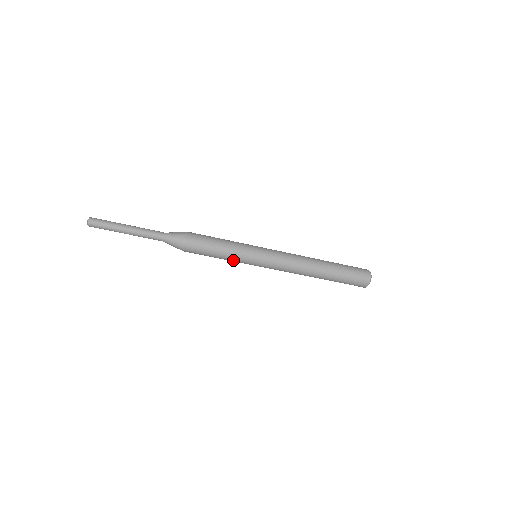
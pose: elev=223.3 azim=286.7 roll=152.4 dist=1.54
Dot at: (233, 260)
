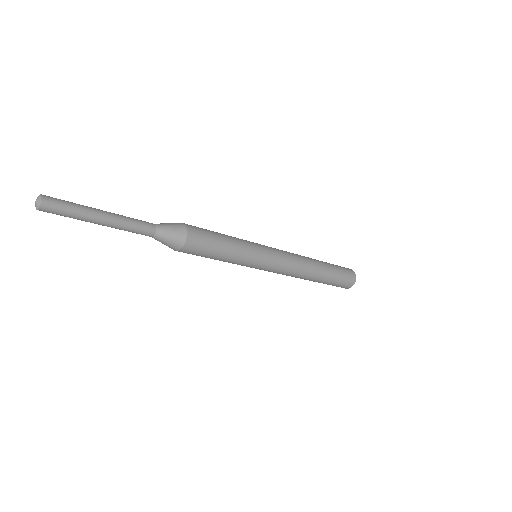
Dot at: occluded
